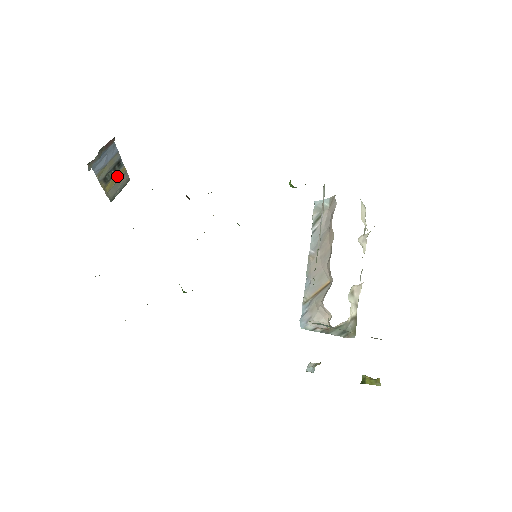
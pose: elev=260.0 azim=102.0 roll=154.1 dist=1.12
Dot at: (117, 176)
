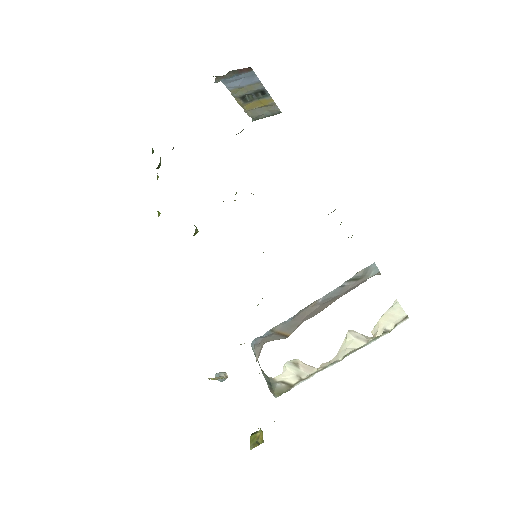
Dot at: (261, 102)
